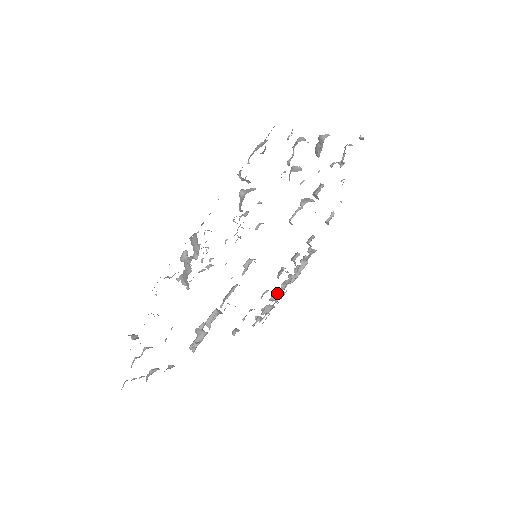
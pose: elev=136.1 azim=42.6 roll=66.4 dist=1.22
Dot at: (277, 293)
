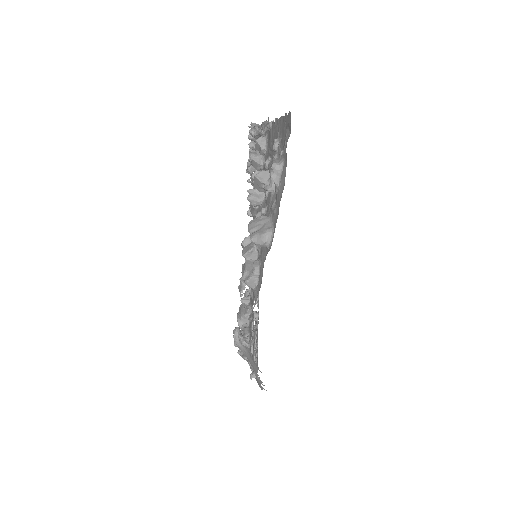
Dot at: (251, 162)
